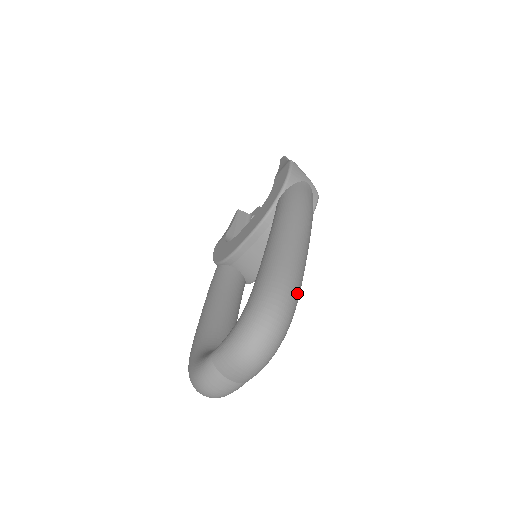
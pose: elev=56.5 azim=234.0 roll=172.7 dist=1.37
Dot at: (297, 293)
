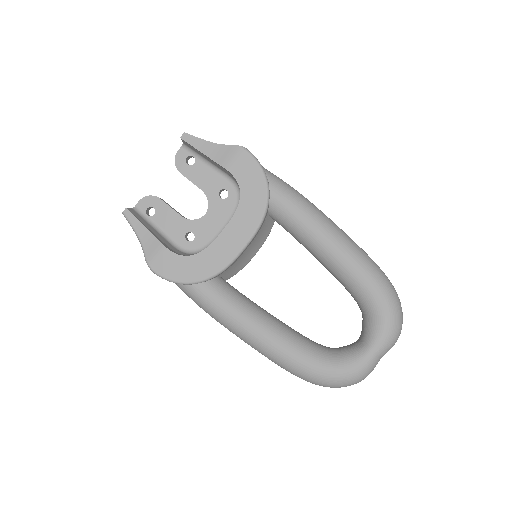
Dot at: occluded
